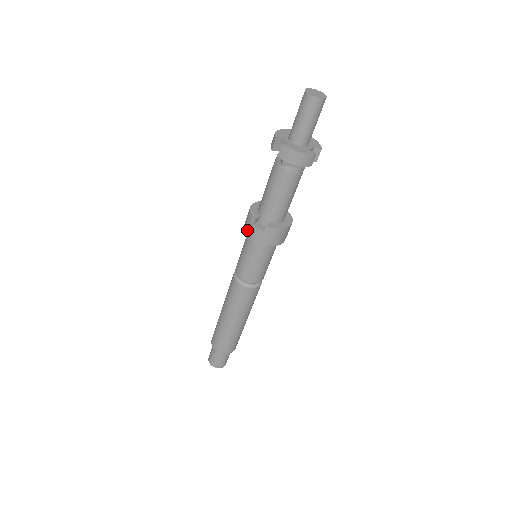
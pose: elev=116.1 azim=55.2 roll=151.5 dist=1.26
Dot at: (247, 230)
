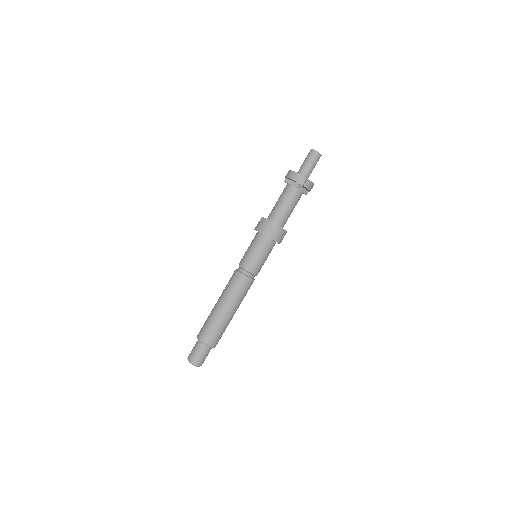
Dot at: occluded
